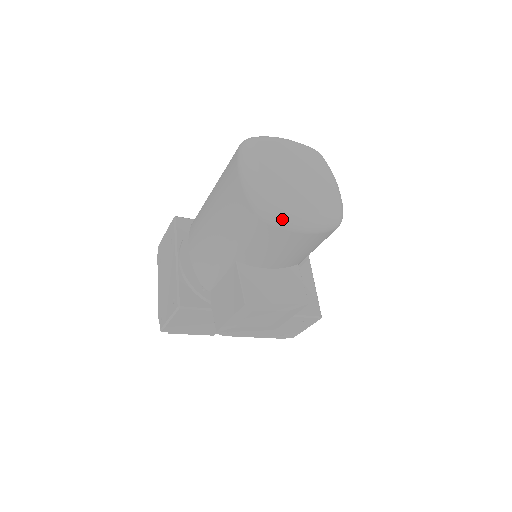
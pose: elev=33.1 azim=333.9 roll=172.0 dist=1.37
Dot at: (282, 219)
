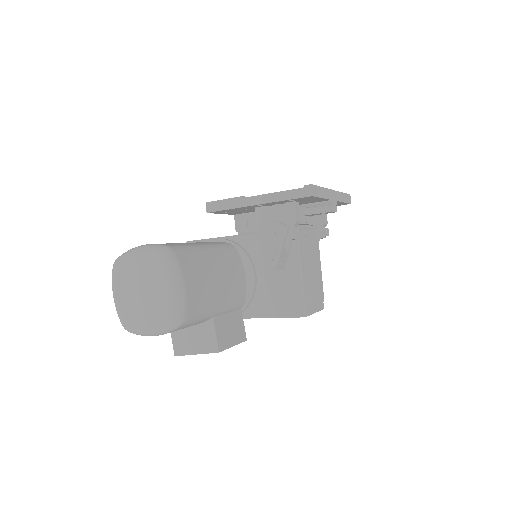
Dot at: (134, 333)
